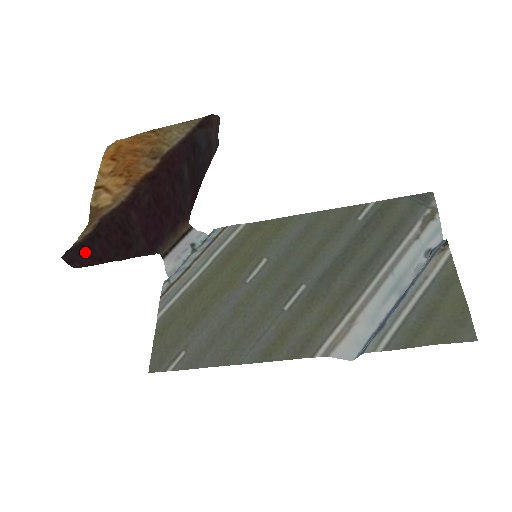
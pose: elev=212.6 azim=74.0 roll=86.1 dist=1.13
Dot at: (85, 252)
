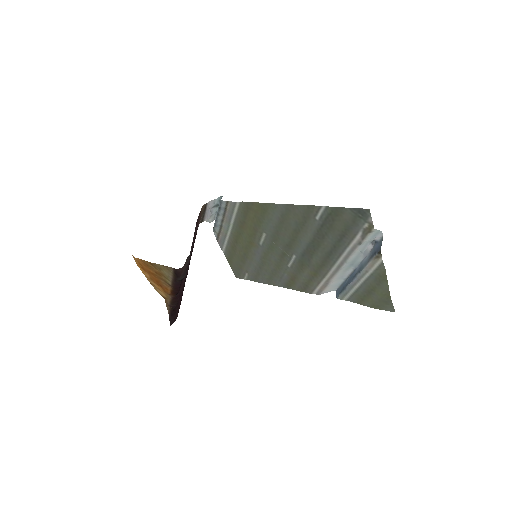
Dot at: (175, 314)
